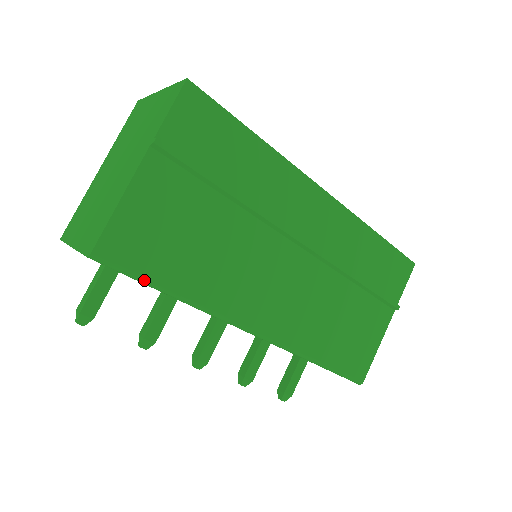
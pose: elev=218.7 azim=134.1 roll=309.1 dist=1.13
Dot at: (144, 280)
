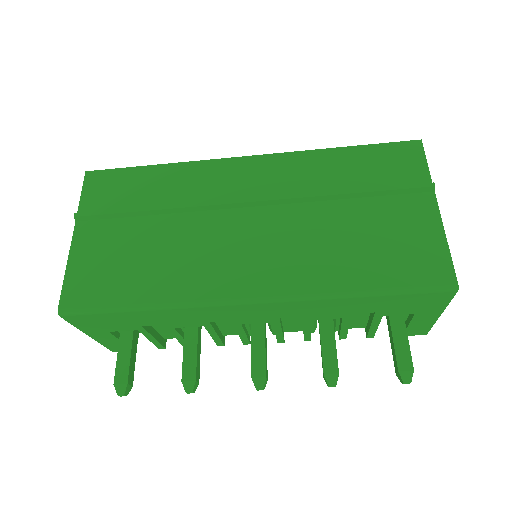
Dot at: (108, 308)
